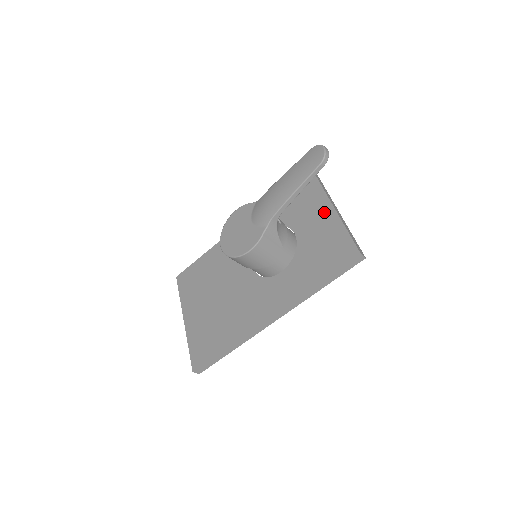
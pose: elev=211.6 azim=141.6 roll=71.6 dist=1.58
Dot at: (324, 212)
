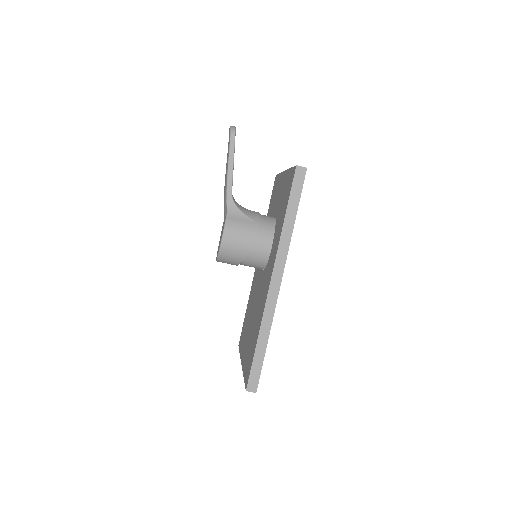
Dot at: (282, 181)
